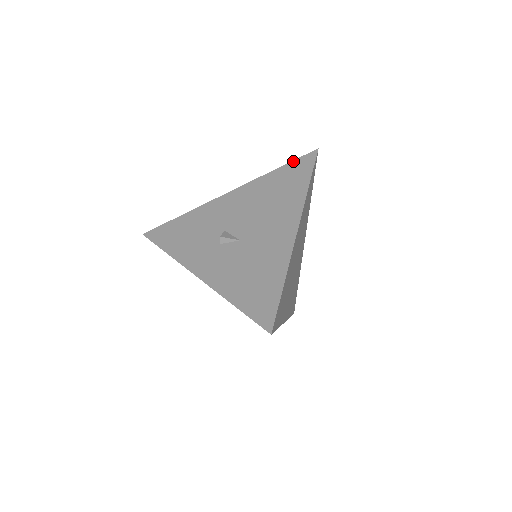
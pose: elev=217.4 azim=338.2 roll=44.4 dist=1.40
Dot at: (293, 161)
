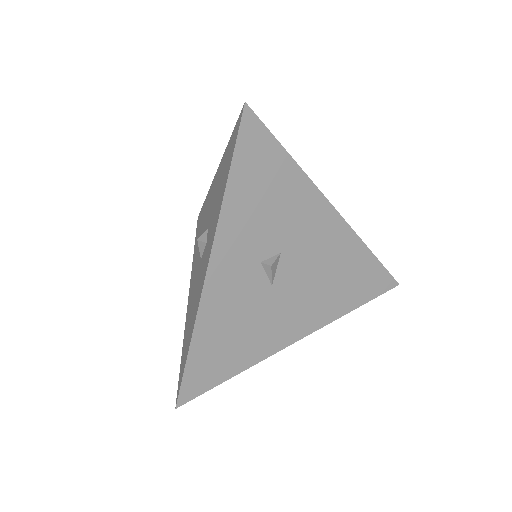
Dot at: (384, 268)
